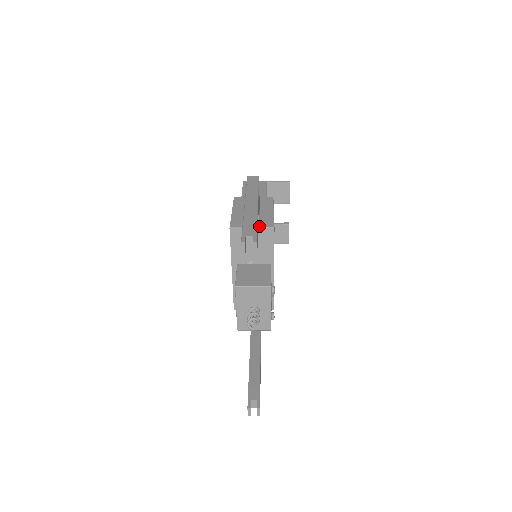
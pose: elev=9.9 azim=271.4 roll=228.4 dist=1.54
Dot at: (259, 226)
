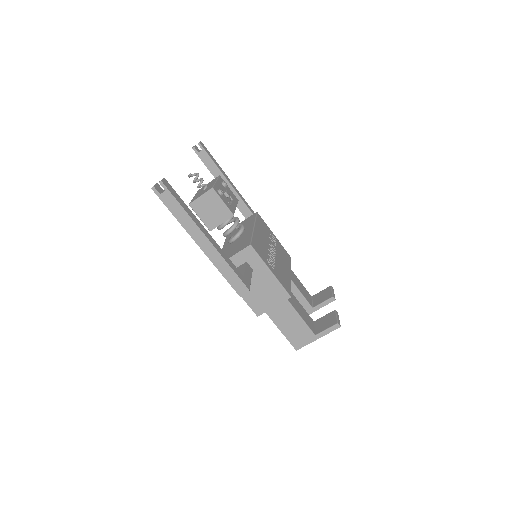
Dot at: occluded
